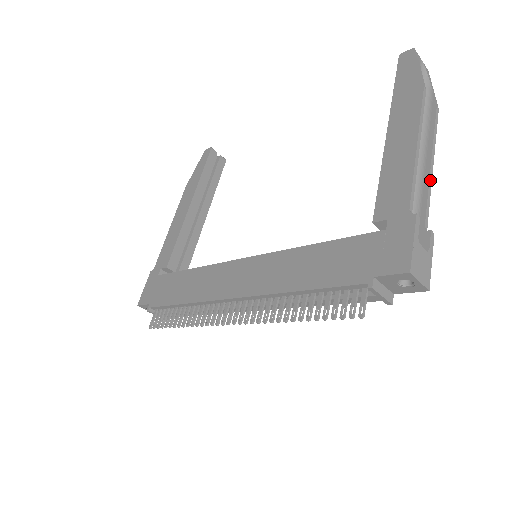
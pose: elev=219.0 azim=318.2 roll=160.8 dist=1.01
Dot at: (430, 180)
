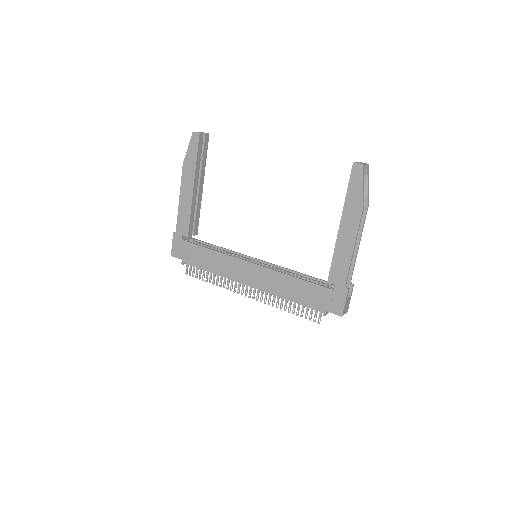
Dot at: occluded
